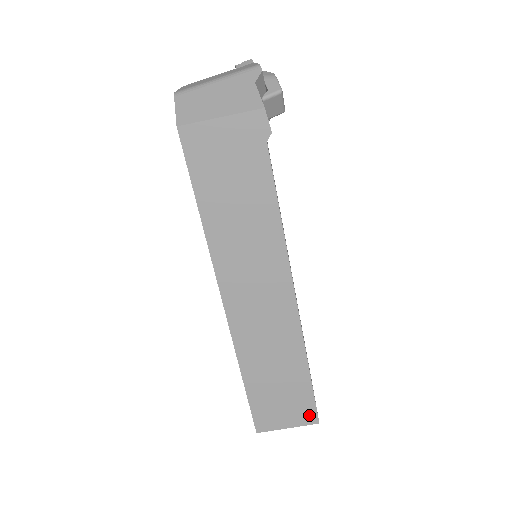
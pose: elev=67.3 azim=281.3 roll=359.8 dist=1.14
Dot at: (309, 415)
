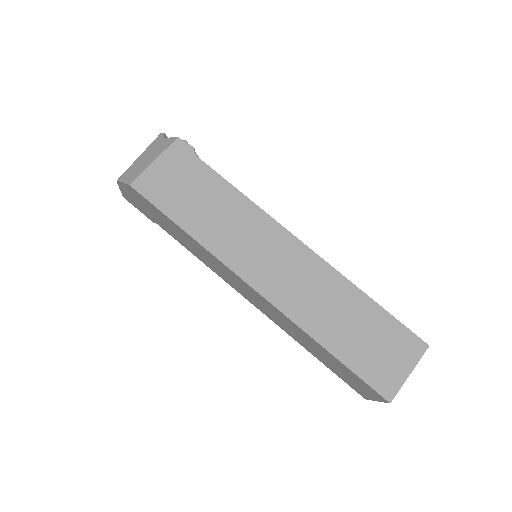
Dot at: (413, 344)
